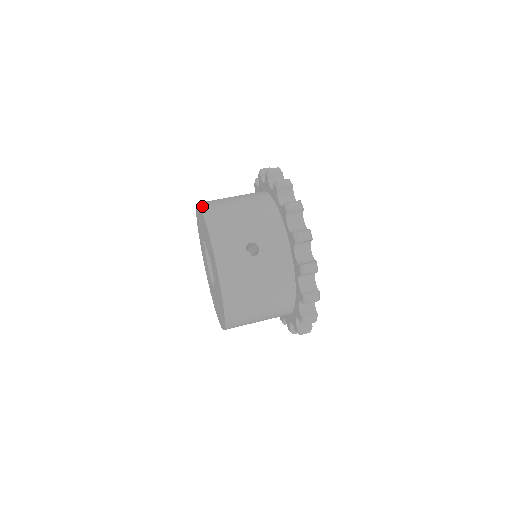
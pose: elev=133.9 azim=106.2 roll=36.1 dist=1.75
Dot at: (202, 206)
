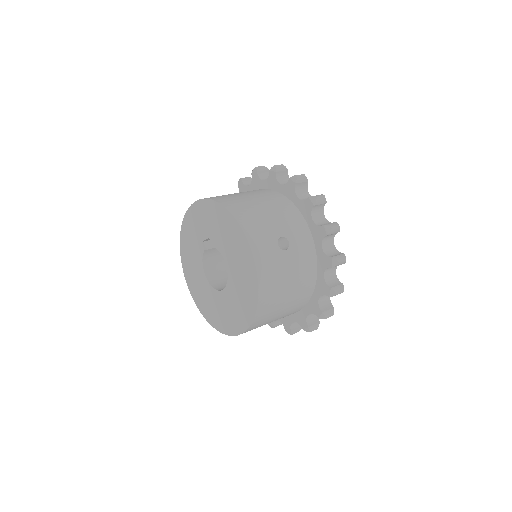
Dot at: (218, 200)
